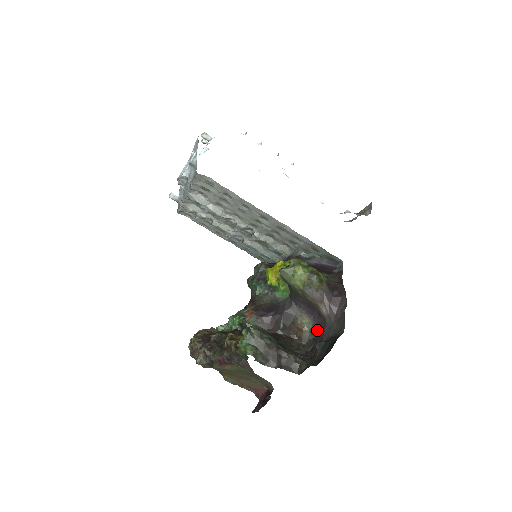
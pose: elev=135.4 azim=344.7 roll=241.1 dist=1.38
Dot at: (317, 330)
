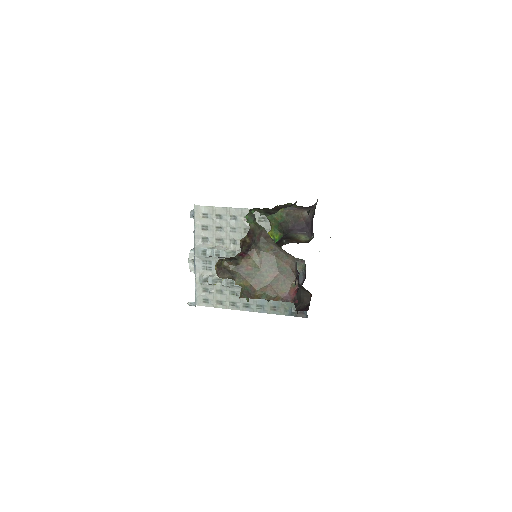
Dot at: (312, 232)
